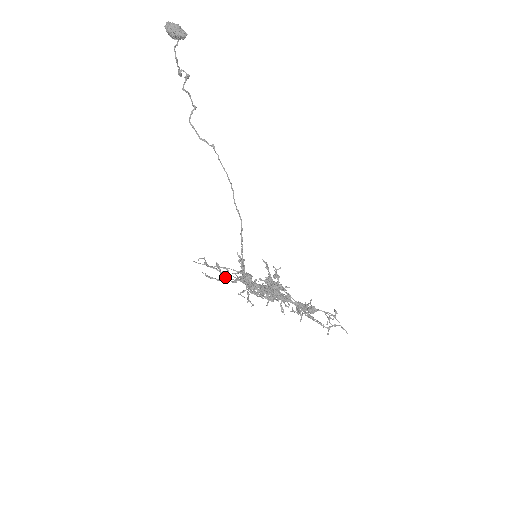
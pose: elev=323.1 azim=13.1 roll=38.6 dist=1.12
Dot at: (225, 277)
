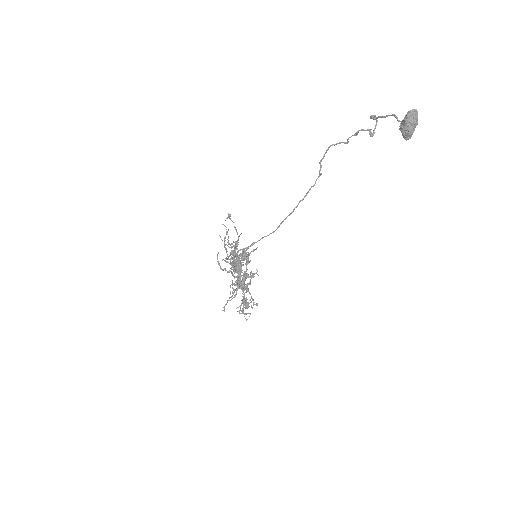
Dot at: (226, 258)
